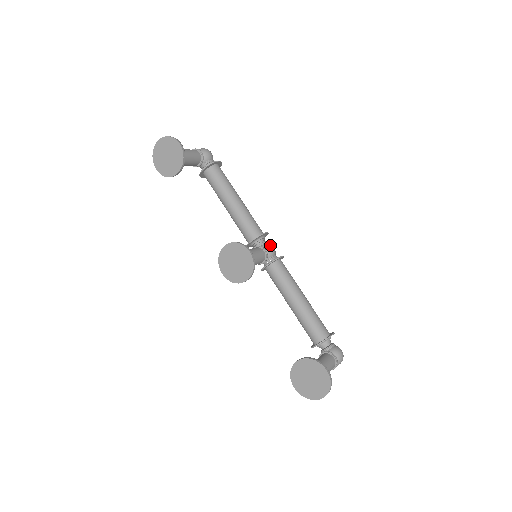
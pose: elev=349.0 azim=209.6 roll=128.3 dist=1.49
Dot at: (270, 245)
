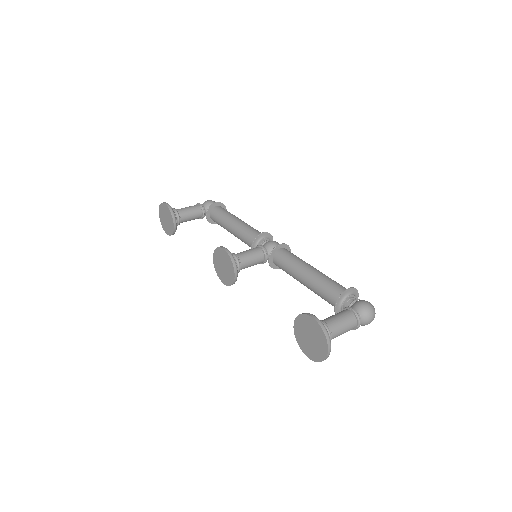
Dot at: (270, 241)
